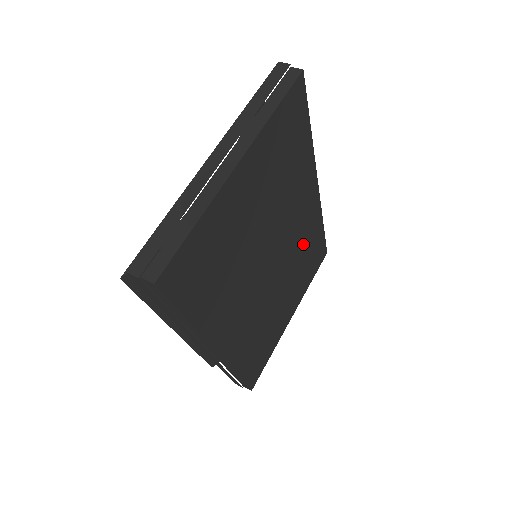
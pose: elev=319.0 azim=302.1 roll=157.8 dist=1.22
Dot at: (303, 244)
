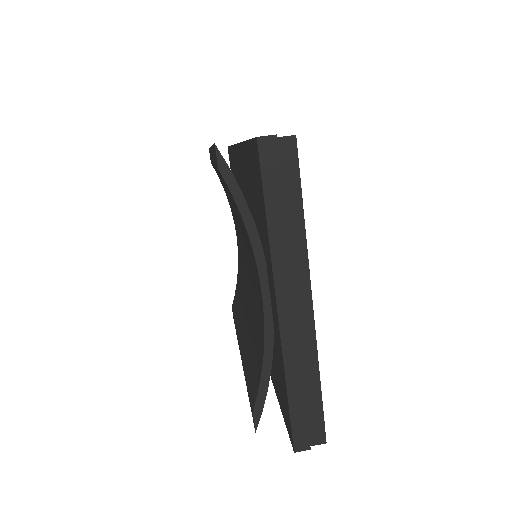
Dot at: occluded
